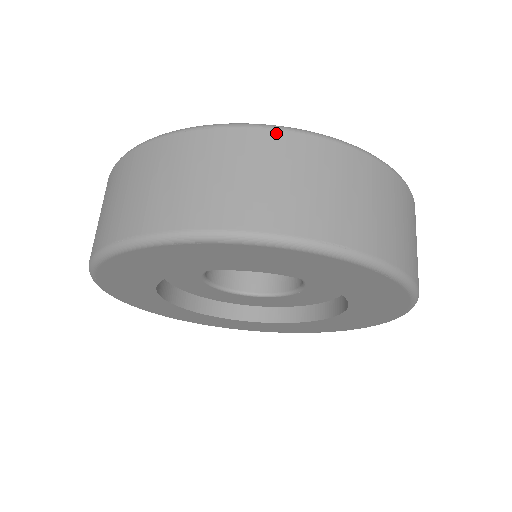
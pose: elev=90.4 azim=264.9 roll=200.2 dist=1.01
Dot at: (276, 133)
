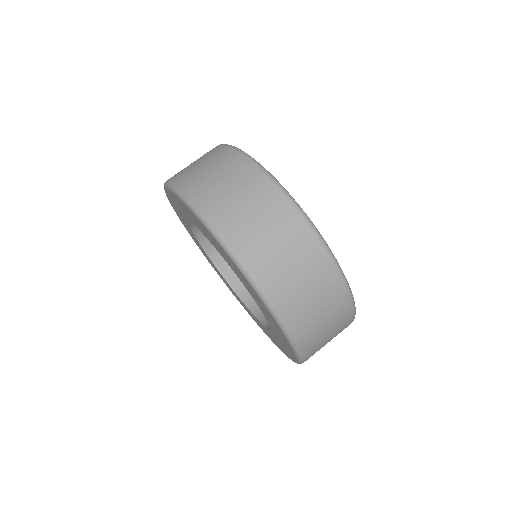
Dot at: (344, 288)
